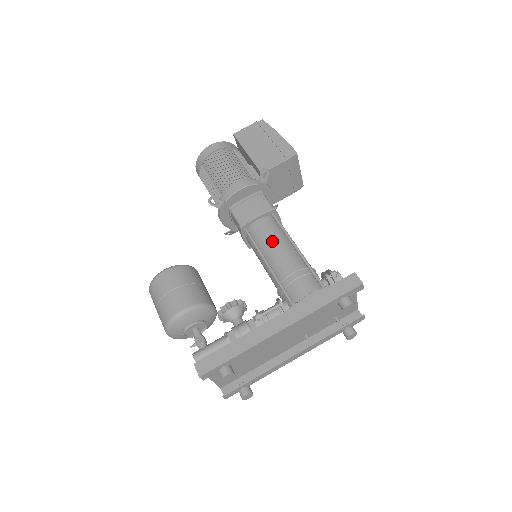
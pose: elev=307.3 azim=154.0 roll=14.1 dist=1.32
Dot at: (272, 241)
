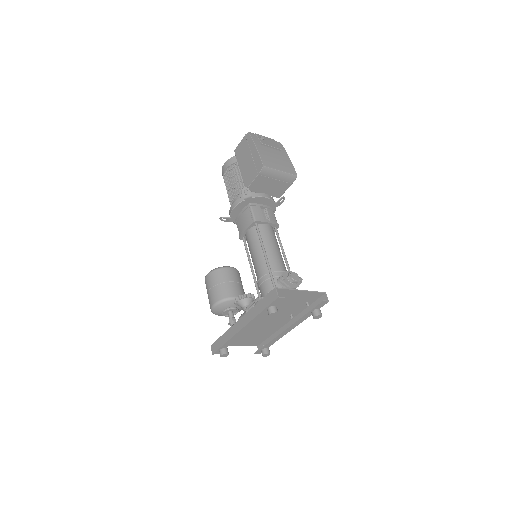
Dot at: (253, 250)
